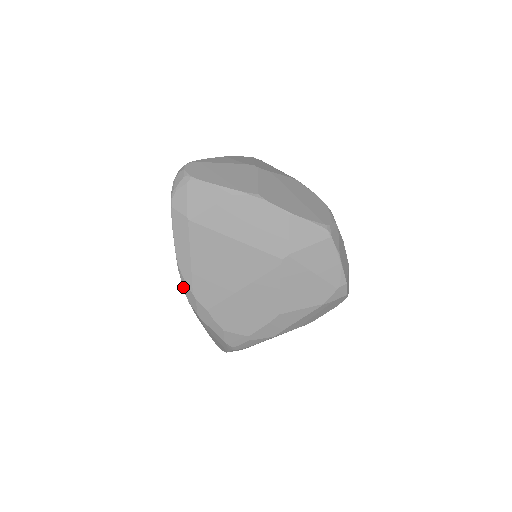
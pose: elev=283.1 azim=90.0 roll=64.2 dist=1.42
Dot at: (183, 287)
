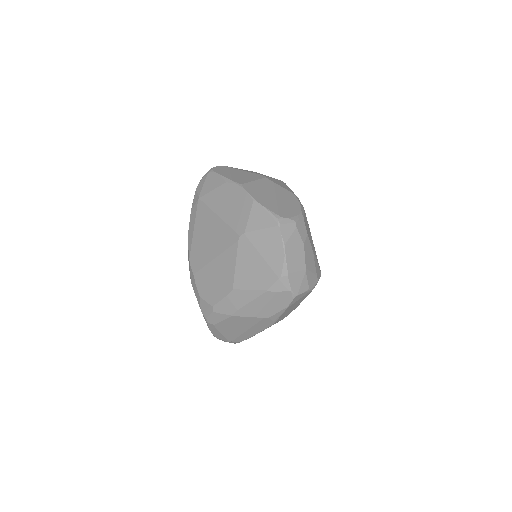
Dot at: (188, 254)
